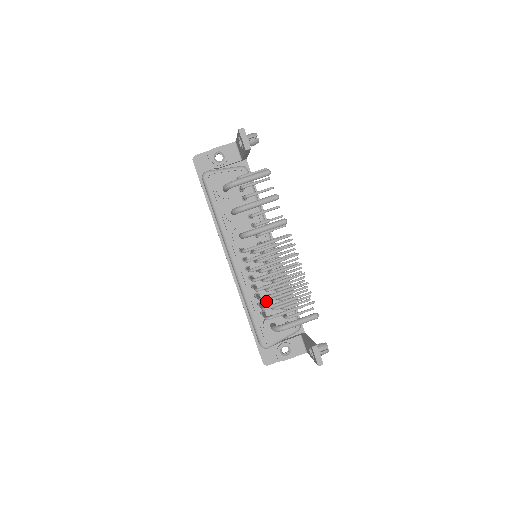
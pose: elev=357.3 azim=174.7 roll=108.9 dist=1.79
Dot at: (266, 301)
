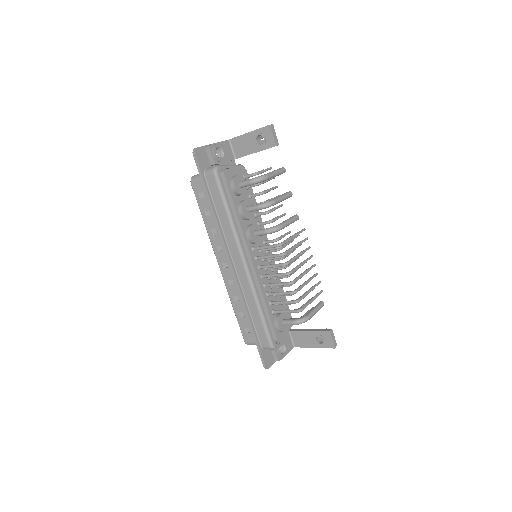
Dot at: (274, 299)
